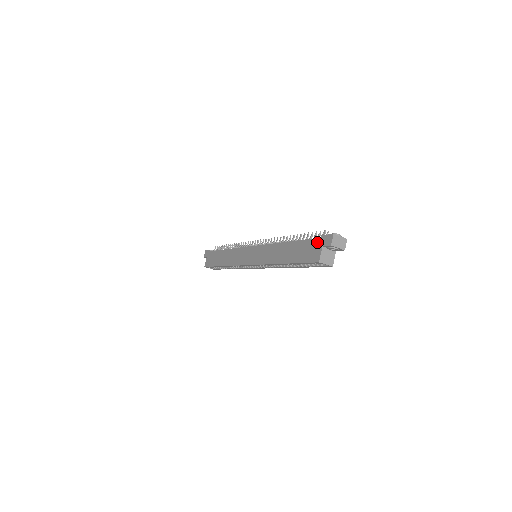
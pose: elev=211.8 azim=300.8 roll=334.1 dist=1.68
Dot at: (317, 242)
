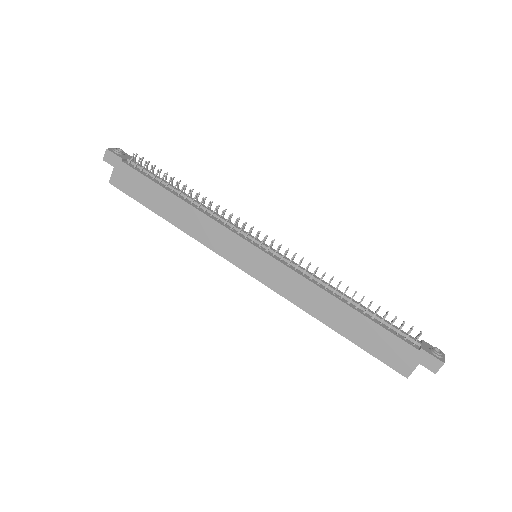
Dot at: (411, 352)
